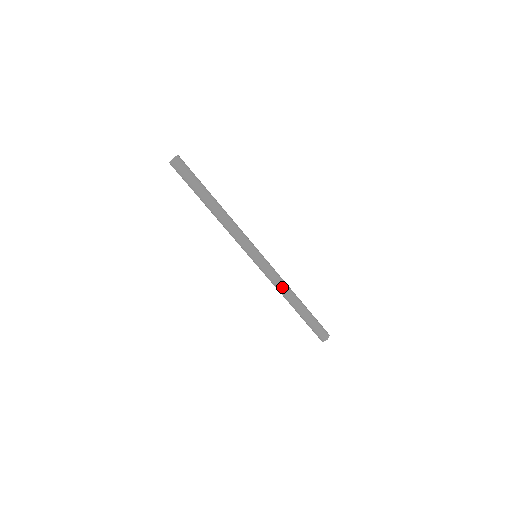
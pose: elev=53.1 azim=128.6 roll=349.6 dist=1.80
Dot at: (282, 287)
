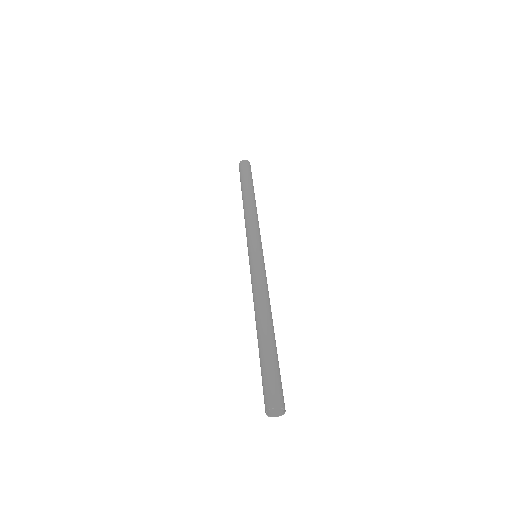
Dot at: (263, 294)
